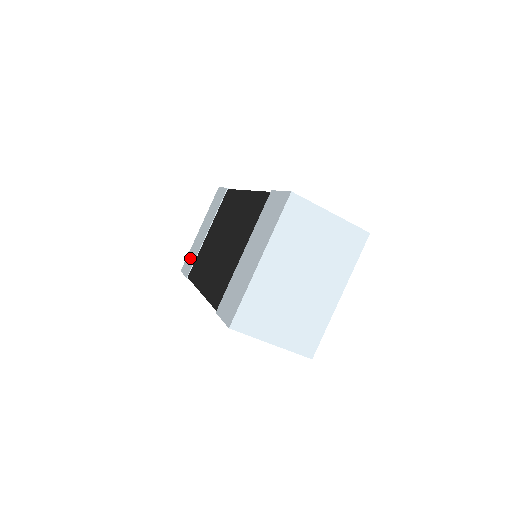
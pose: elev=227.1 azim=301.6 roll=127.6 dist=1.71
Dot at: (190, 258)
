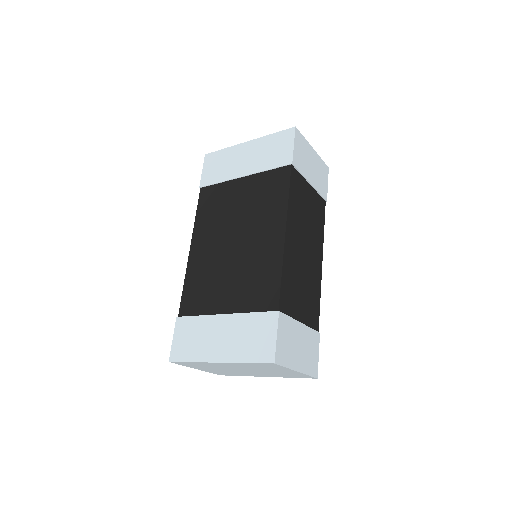
Dot at: (217, 165)
